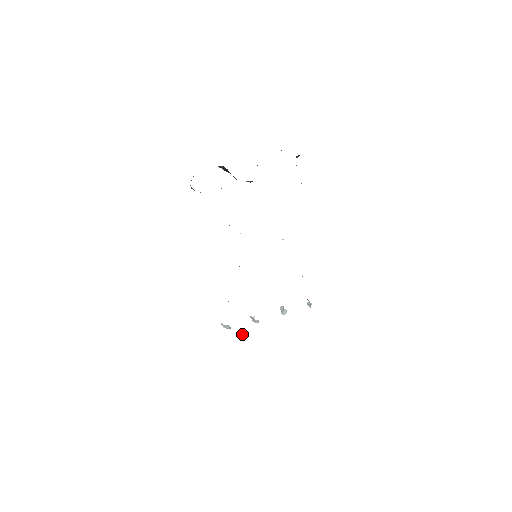
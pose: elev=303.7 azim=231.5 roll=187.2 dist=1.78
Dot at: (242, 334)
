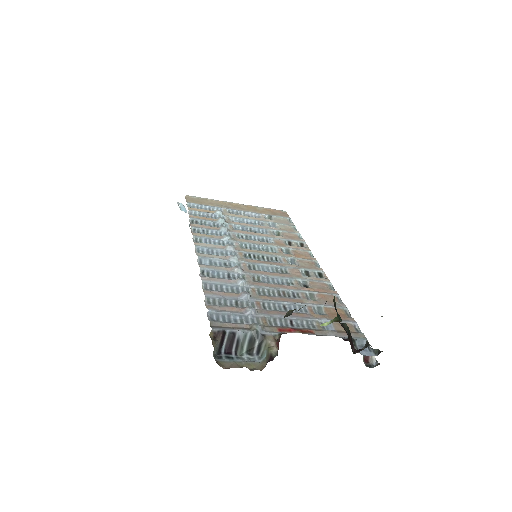
Dot at: occluded
